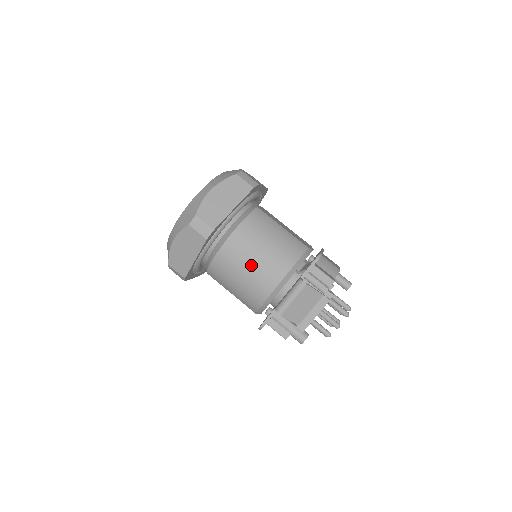
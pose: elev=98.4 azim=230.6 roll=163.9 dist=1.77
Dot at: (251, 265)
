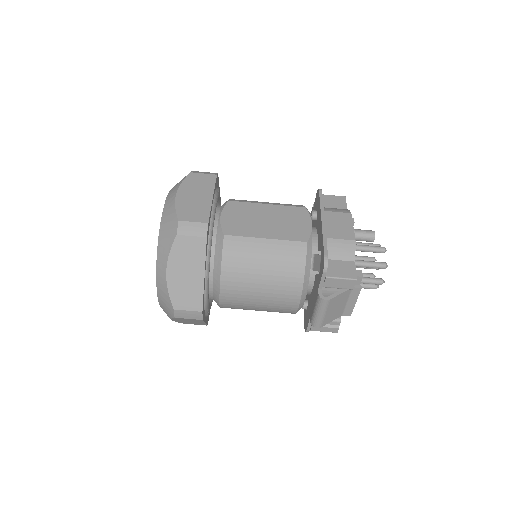
Dot at: (261, 301)
